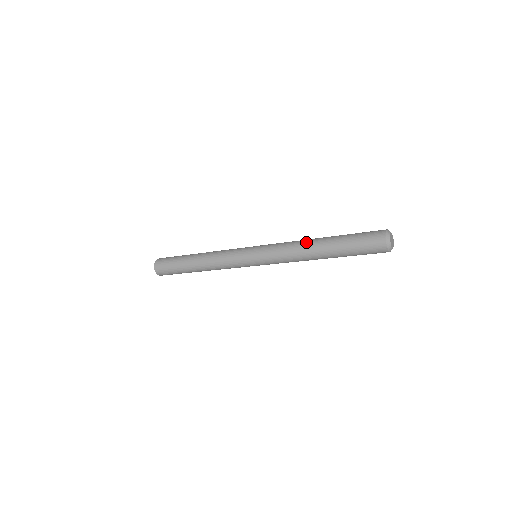
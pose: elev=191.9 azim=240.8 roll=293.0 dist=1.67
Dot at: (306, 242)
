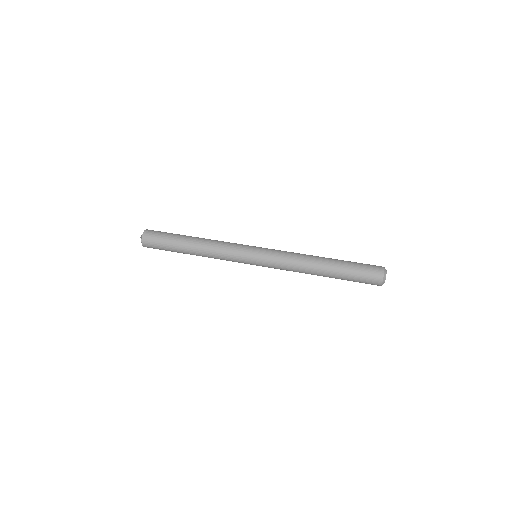
Dot at: (310, 266)
